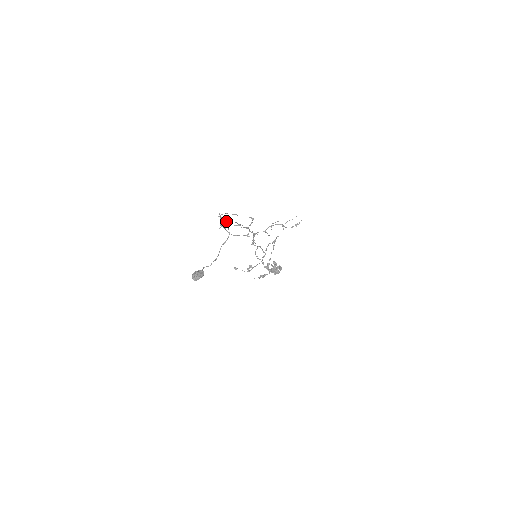
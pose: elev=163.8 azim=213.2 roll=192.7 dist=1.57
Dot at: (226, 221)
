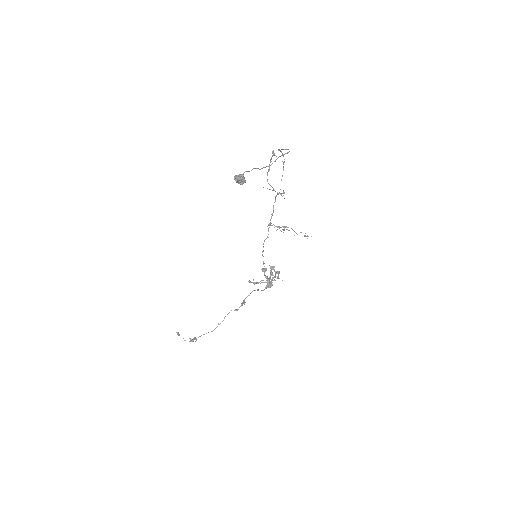
Dot at: (281, 152)
